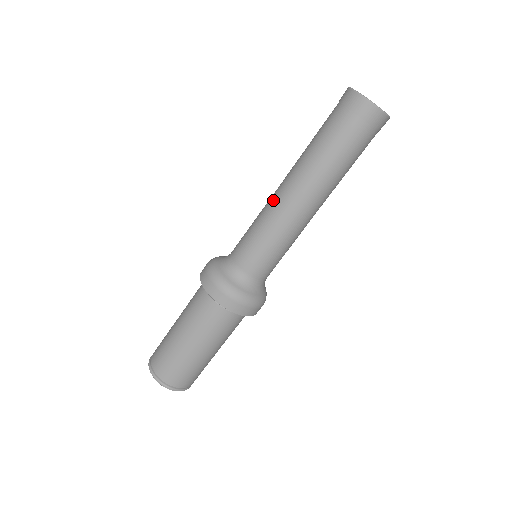
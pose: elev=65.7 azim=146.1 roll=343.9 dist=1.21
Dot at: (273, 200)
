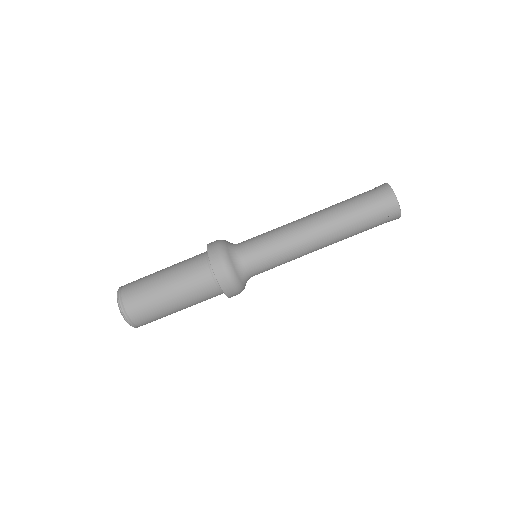
Dot at: (300, 236)
